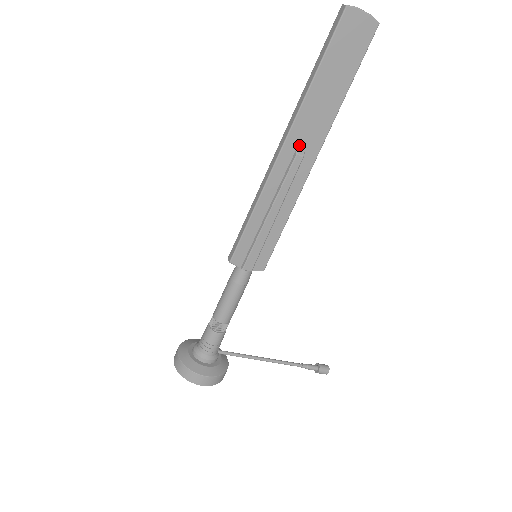
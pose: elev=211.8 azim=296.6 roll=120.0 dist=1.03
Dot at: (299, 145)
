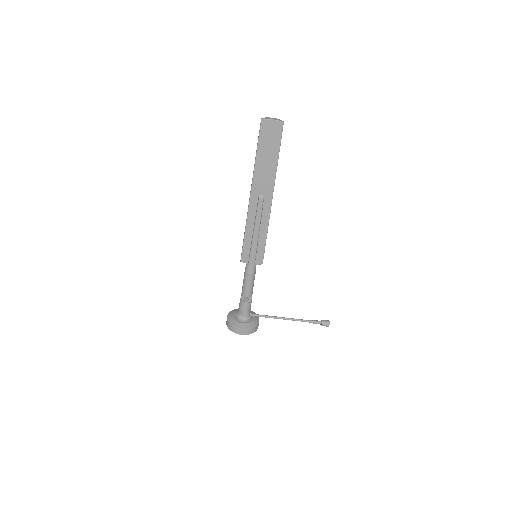
Dot at: (260, 193)
